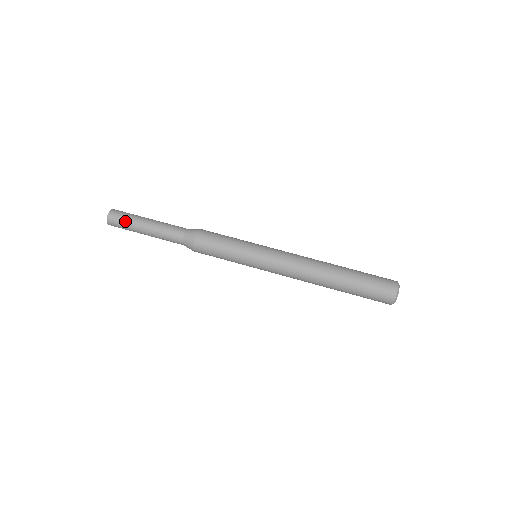
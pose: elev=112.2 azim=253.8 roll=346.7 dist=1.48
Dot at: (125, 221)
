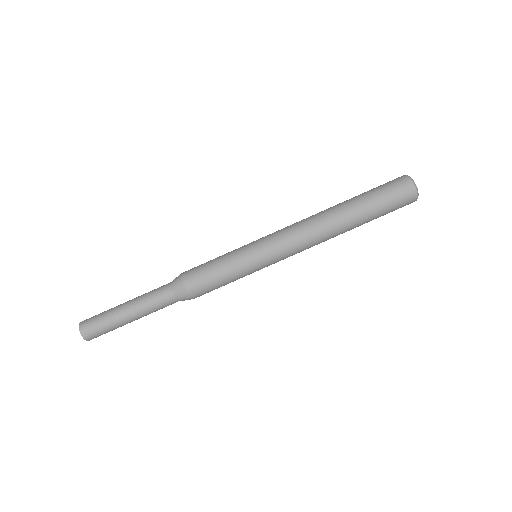
Dot at: (104, 328)
